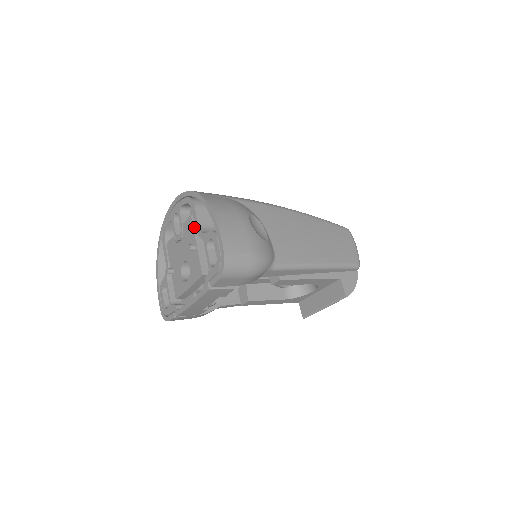
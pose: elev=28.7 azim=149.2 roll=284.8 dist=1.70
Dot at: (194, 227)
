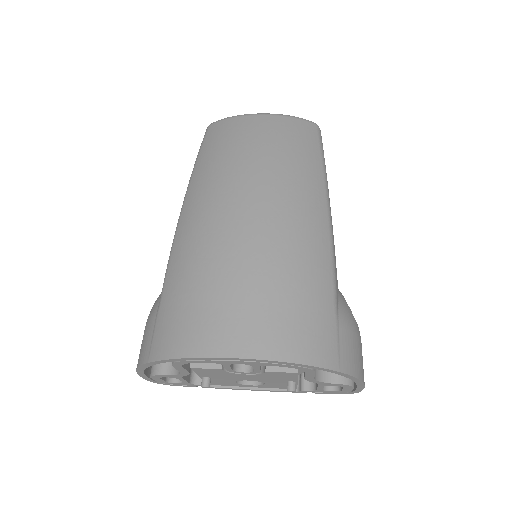
Dot at: occluded
